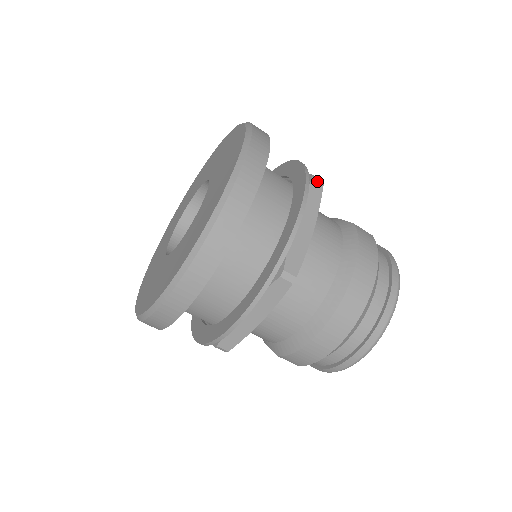
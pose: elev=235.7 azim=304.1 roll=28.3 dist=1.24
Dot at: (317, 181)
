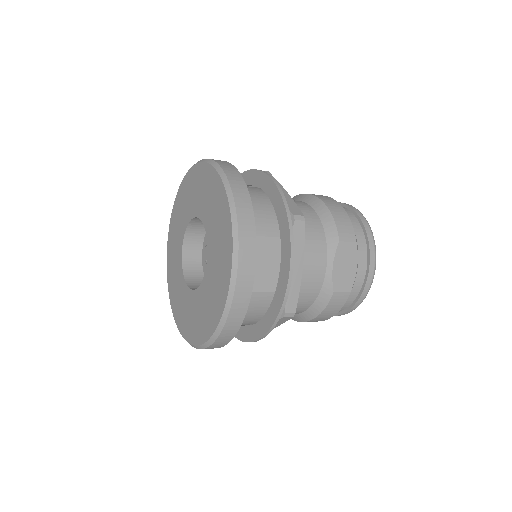
Dot at: (287, 317)
